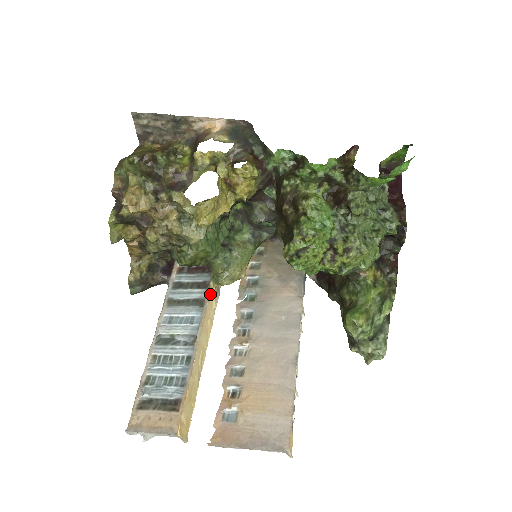
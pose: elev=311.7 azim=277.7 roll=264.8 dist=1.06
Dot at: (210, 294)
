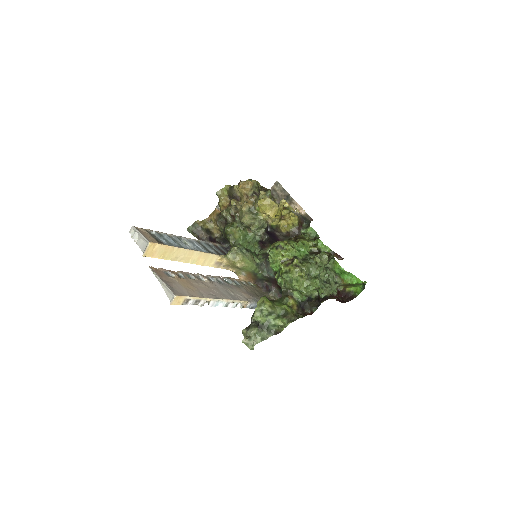
Dot at: (217, 255)
